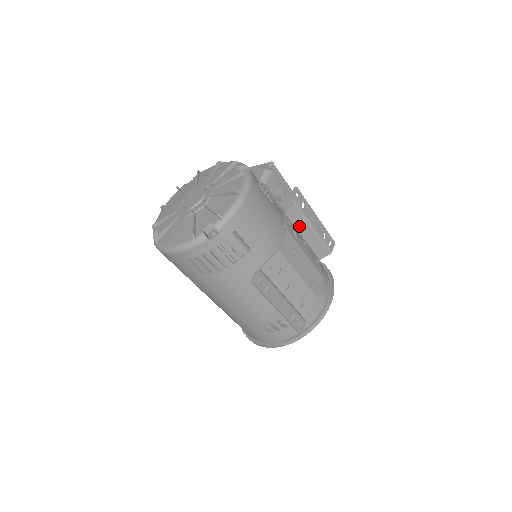
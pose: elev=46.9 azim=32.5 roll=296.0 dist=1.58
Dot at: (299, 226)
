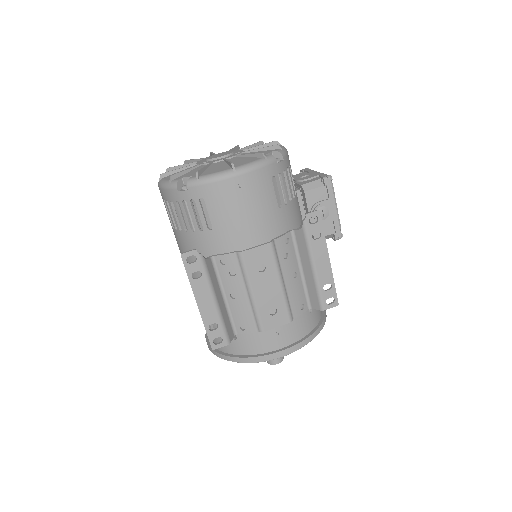
Dot at: (301, 254)
